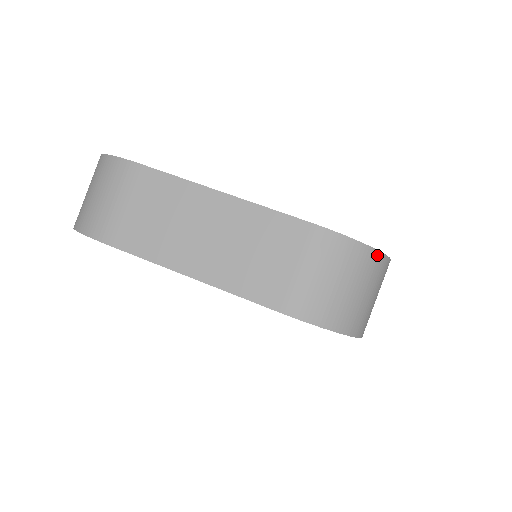
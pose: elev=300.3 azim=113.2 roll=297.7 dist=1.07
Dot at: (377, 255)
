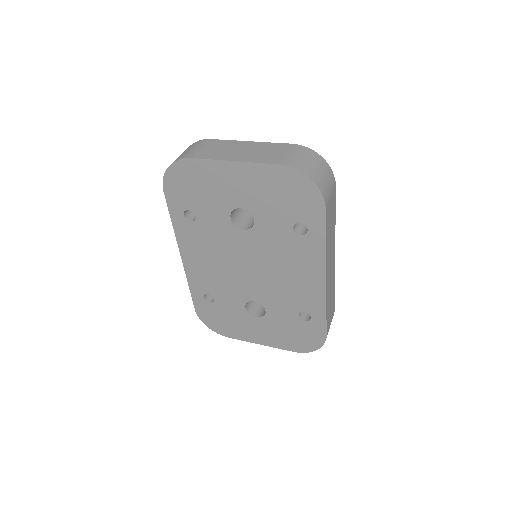
Dot at: (327, 164)
